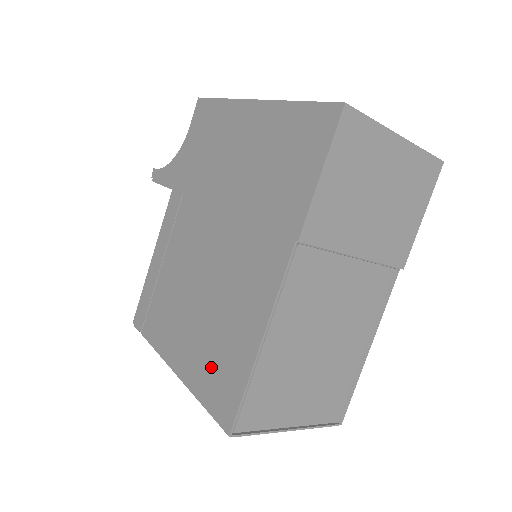
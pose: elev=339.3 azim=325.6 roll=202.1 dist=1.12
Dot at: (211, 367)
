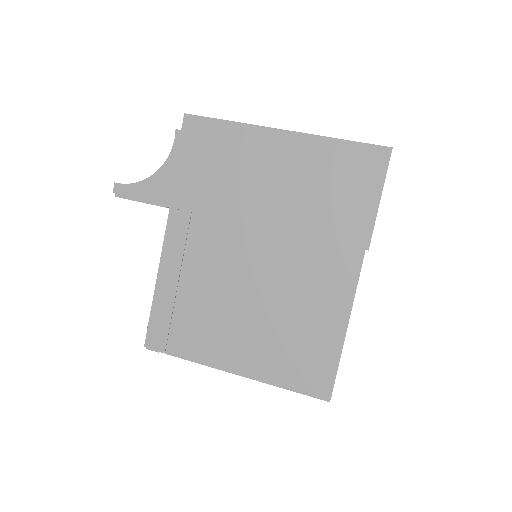
Dot at: (291, 359)
